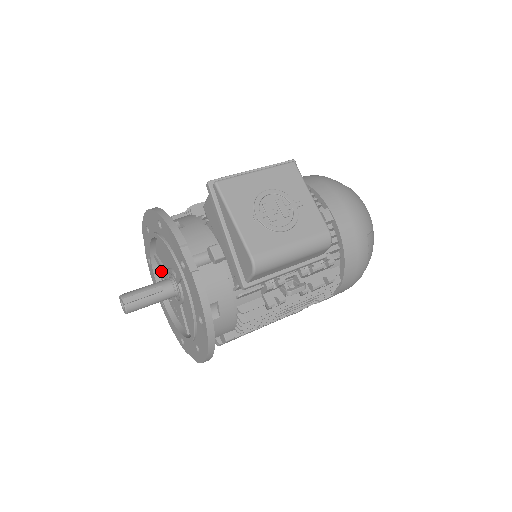
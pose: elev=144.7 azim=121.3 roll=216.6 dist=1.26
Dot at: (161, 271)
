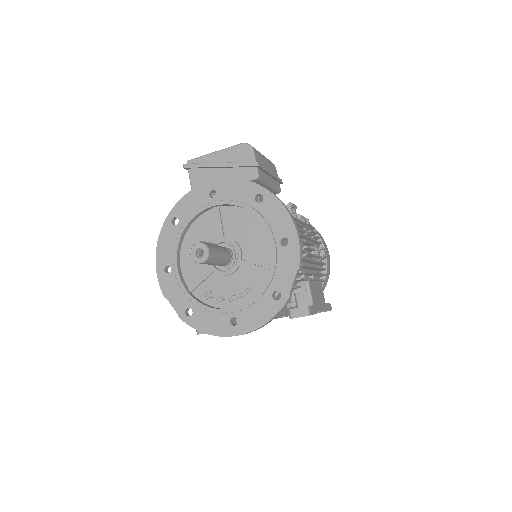
Dot at: (205, 293)
